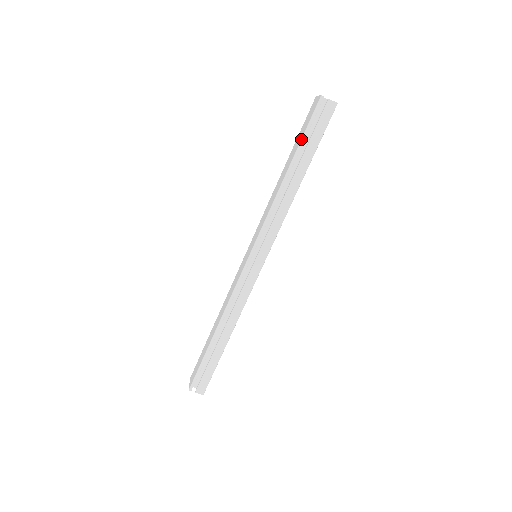
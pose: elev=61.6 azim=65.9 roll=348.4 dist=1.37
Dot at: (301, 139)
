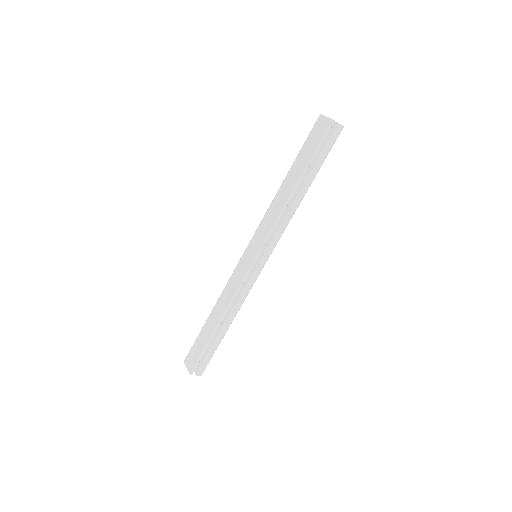
Dot at: (311, 158)
